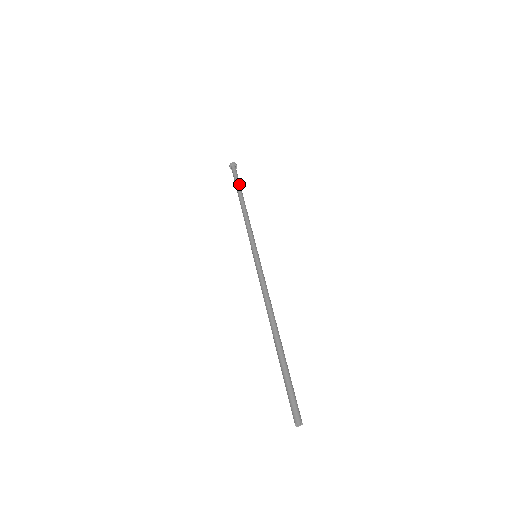
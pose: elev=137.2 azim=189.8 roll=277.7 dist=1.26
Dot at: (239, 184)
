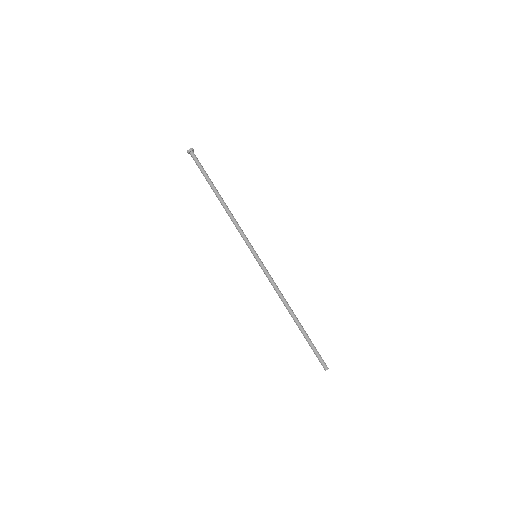
Dot at: (207, 178)
